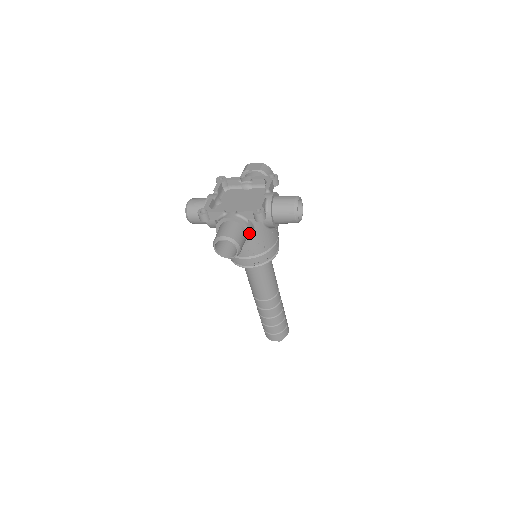
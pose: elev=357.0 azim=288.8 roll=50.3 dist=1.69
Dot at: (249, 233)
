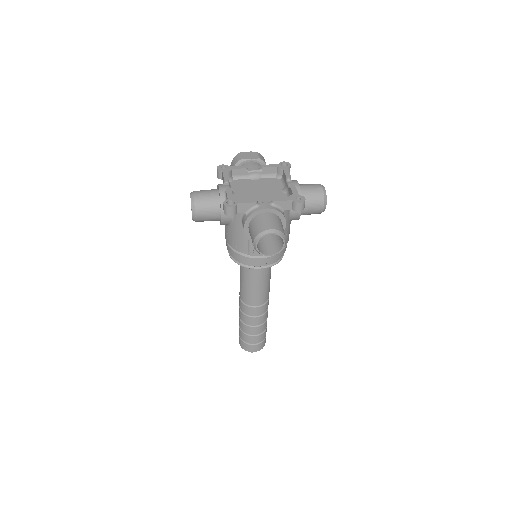
Dot at: (284, 226)
